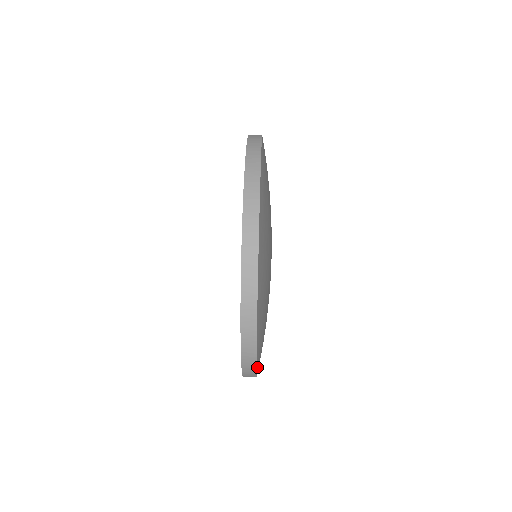
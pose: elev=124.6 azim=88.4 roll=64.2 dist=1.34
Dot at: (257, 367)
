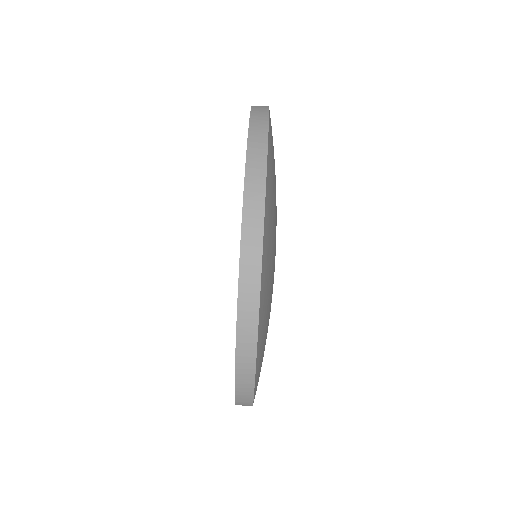
Dot at: occluded
